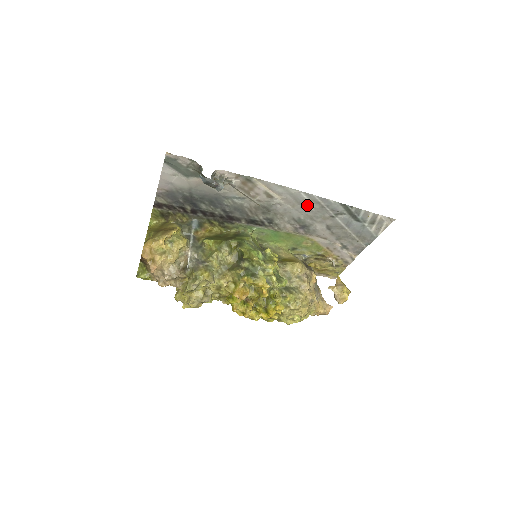
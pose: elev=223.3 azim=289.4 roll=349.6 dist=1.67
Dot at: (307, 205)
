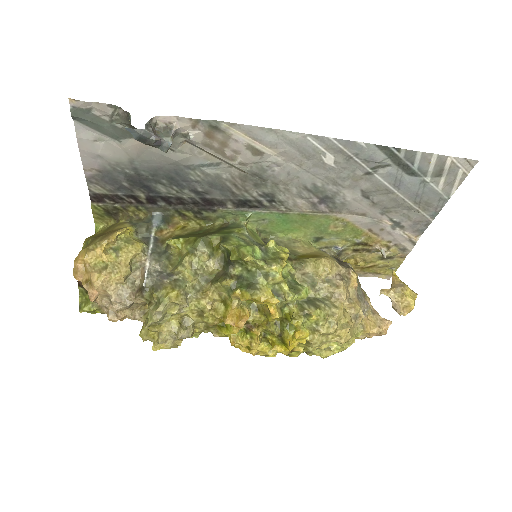
Dot at: (322, 159)
